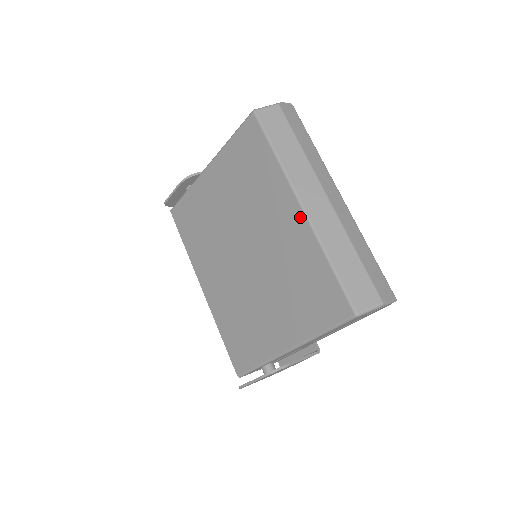
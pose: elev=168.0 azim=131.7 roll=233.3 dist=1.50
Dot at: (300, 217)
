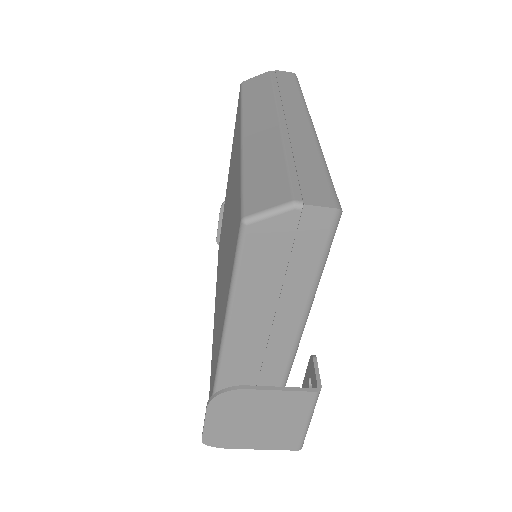
Dot at: (239, 146)
